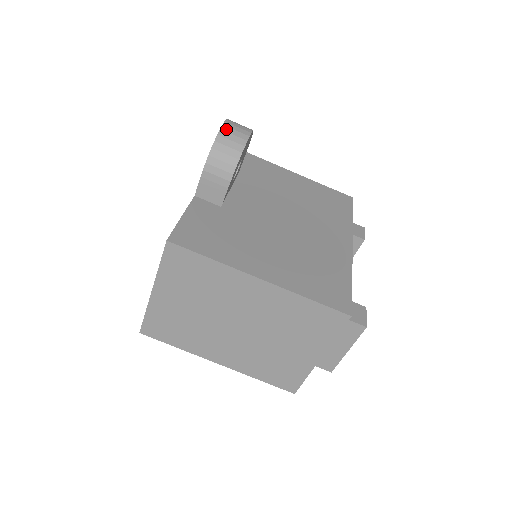
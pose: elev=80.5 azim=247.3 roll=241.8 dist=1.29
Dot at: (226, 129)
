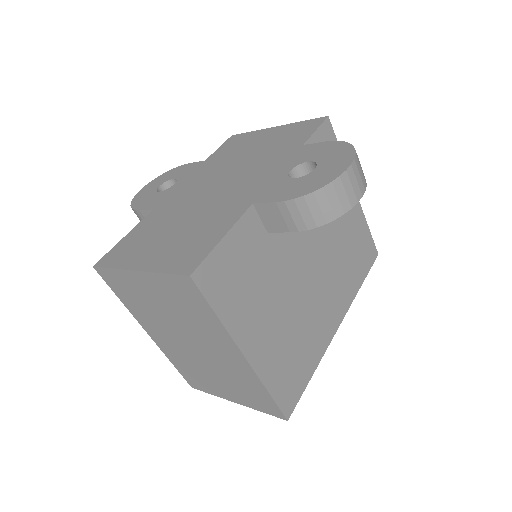
Dot at: (345, 179)
